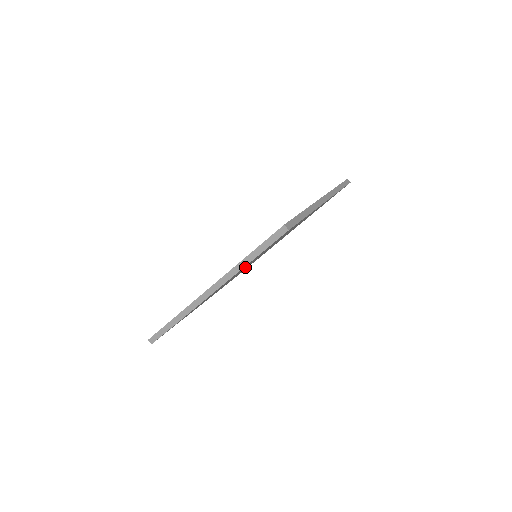
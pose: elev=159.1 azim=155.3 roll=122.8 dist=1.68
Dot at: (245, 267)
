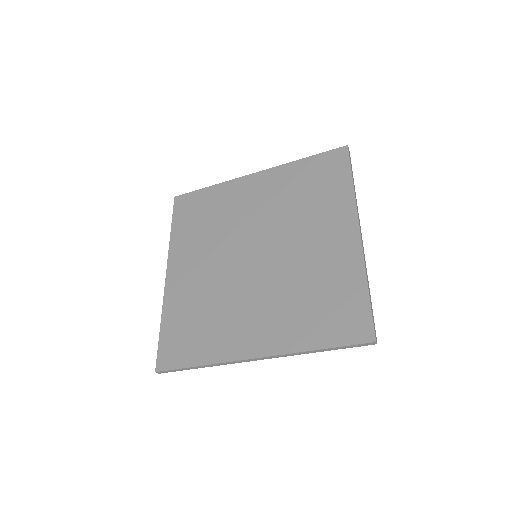
Dot at: occluded
